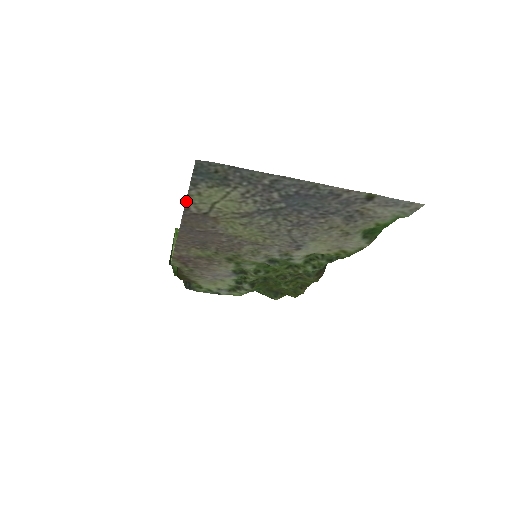
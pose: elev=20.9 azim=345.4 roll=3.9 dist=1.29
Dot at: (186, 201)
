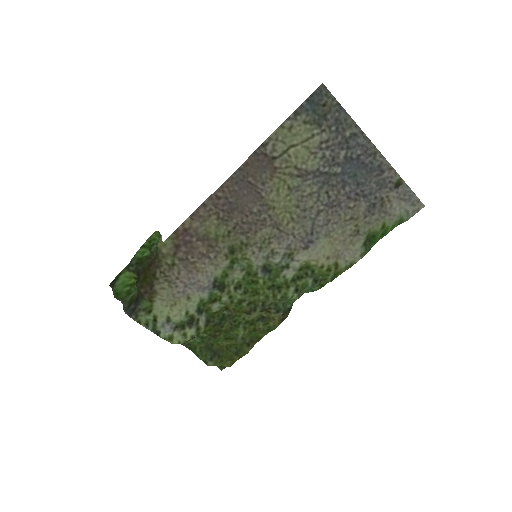
Dot at: (273, 133)
